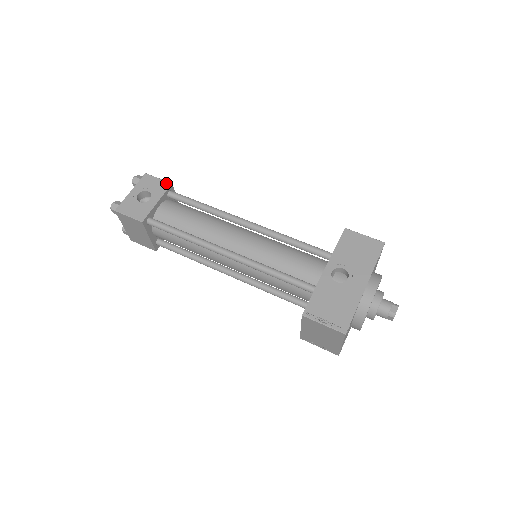
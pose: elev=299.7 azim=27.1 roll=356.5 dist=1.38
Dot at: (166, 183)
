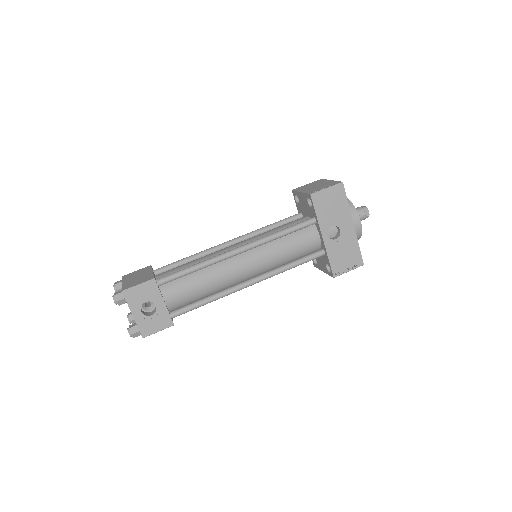
Dot at: (150, 283)
